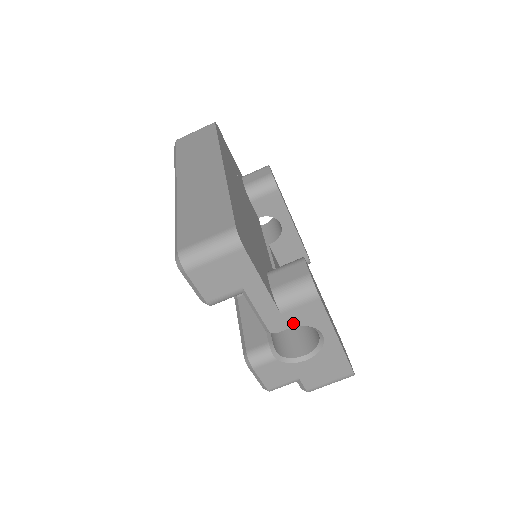
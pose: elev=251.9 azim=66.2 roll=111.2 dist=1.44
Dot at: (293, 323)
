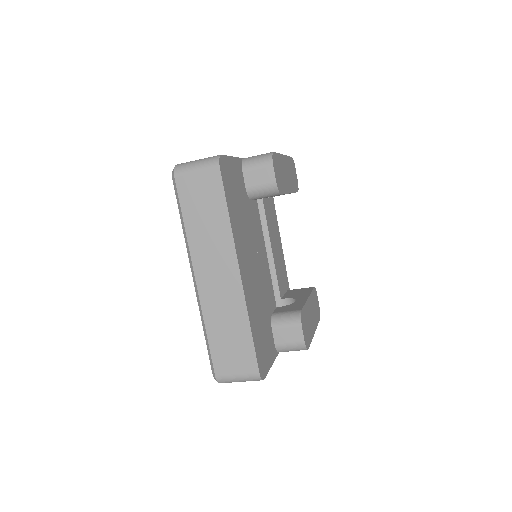
Dot at: occluded
